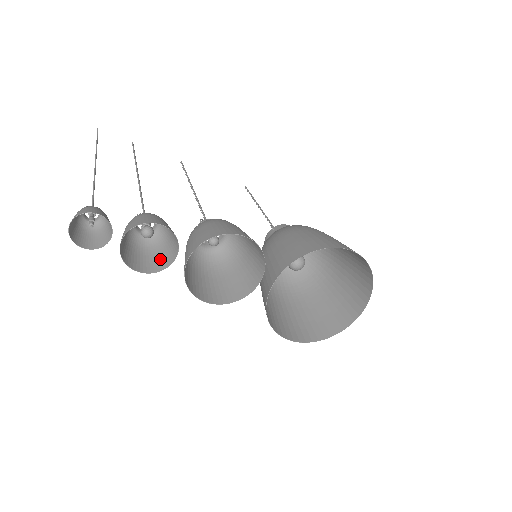
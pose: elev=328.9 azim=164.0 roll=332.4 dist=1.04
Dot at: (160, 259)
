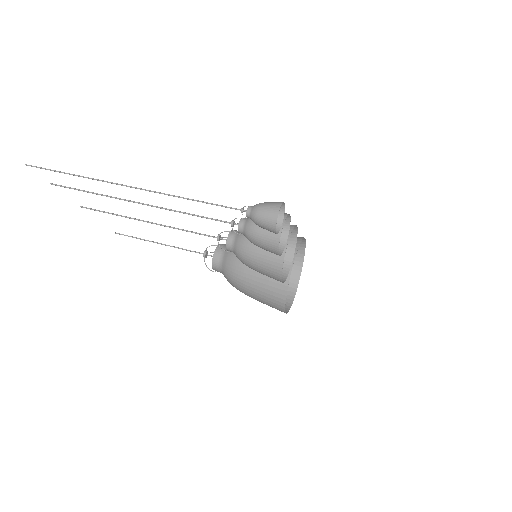
Dot at: occluded
